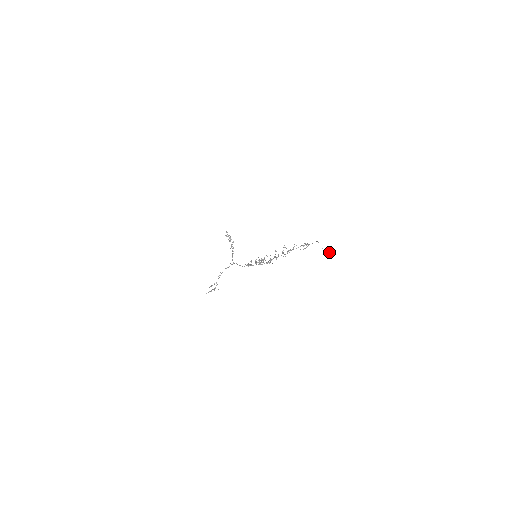
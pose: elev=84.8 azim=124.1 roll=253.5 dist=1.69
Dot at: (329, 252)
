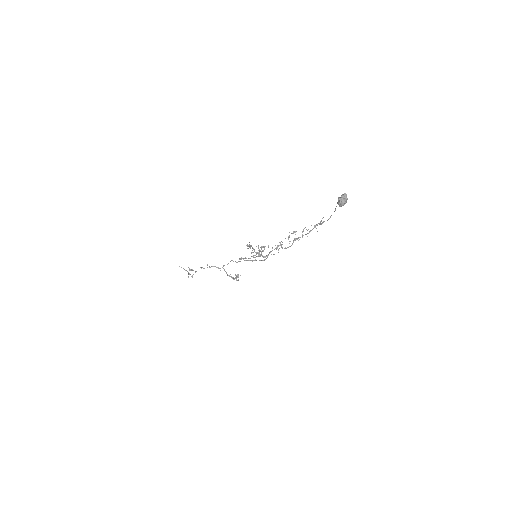
Dot at: (346, 195)
